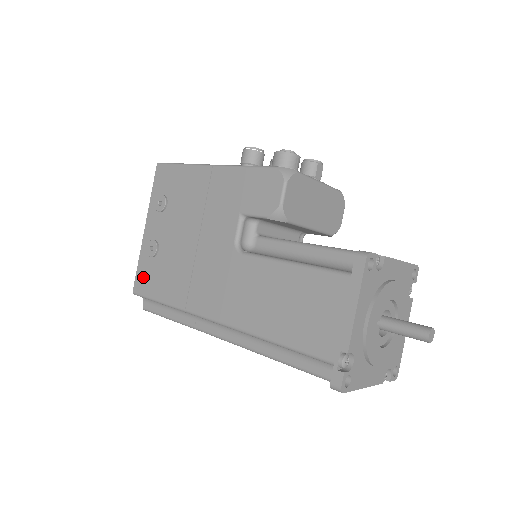
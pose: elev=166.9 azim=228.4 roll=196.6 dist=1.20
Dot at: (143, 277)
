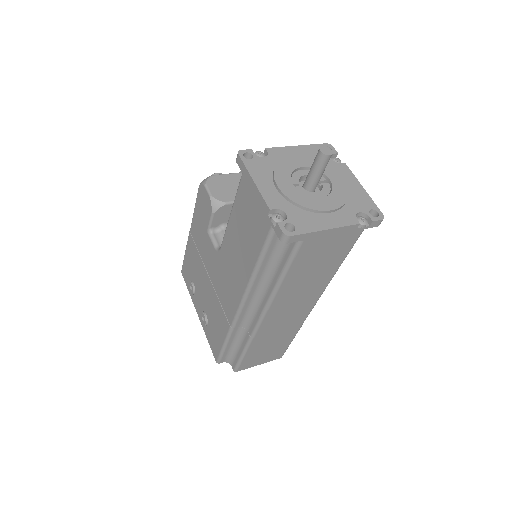
Dot at: (212, 344)
